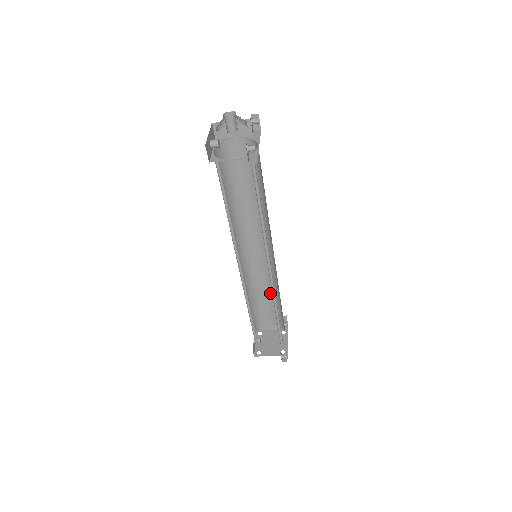
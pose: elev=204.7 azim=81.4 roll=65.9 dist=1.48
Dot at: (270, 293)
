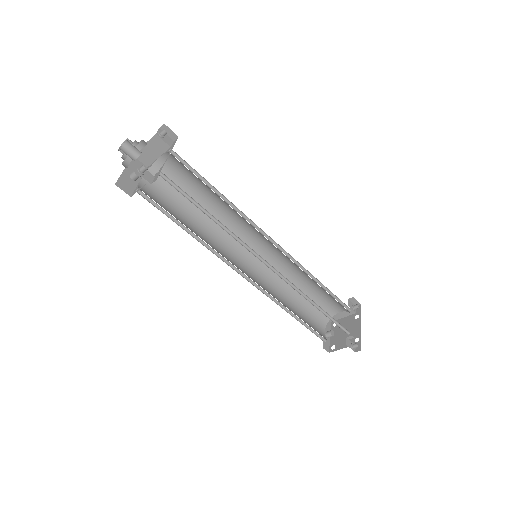
Dot at: (311, 283)
